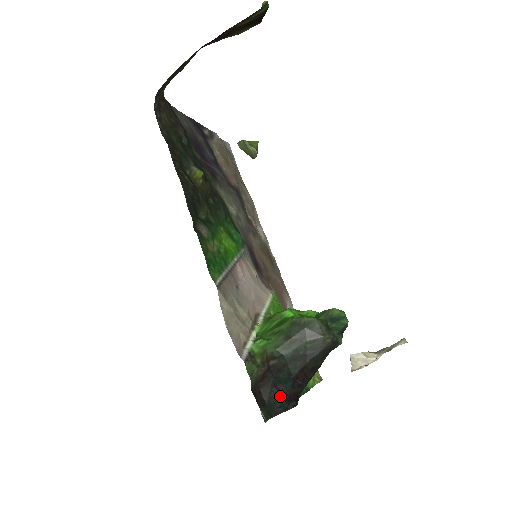
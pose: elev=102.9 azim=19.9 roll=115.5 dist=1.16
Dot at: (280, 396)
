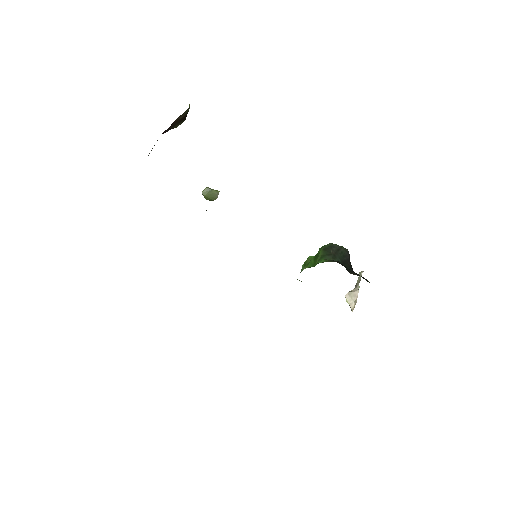
Dot at: occluded
